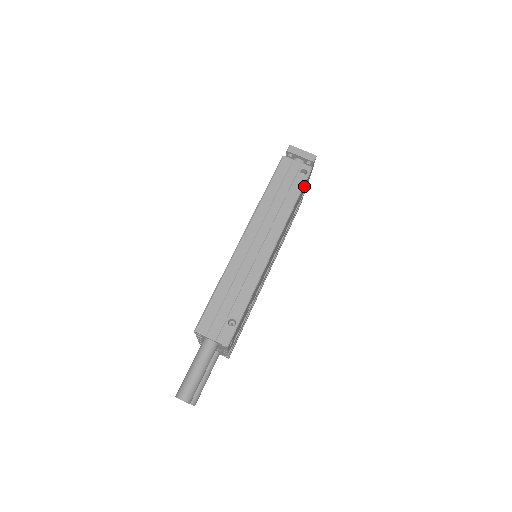
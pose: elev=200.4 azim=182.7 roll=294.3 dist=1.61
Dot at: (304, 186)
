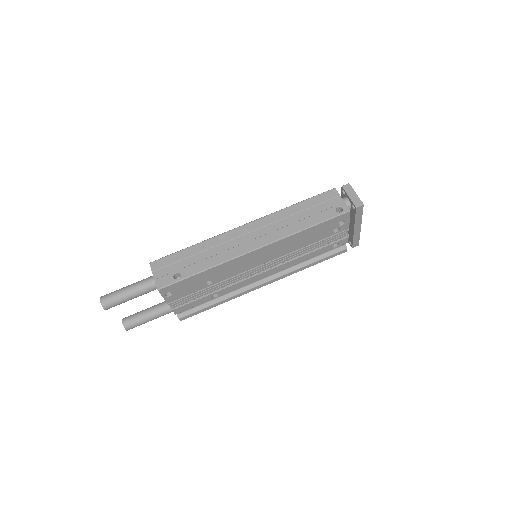
Dot at: (332, 222)
